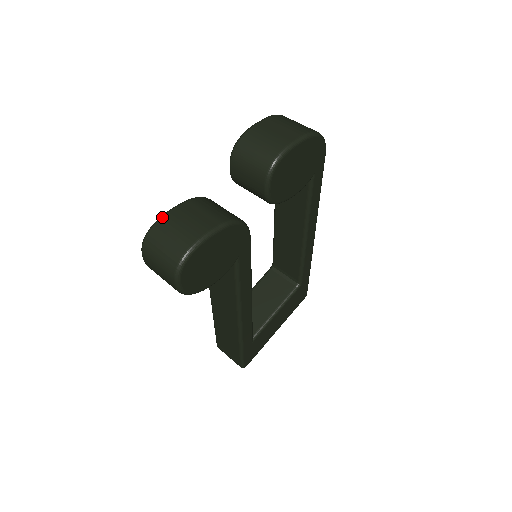
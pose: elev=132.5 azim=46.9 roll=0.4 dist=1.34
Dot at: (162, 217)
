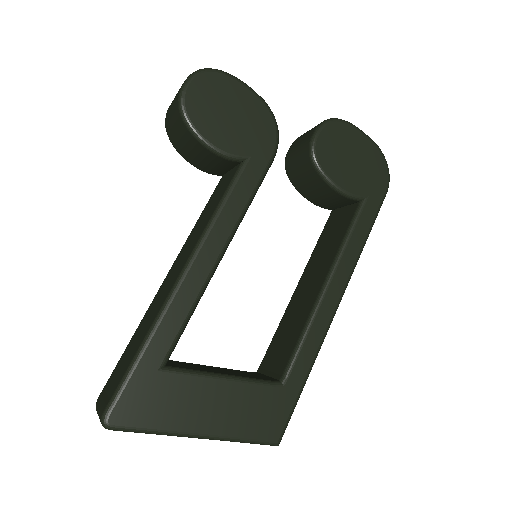
Dot at: occluded
